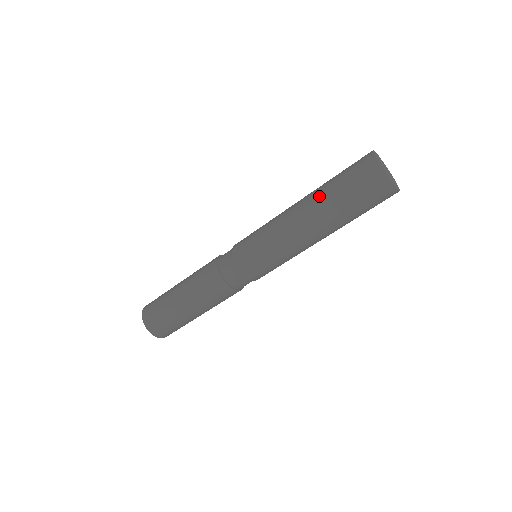
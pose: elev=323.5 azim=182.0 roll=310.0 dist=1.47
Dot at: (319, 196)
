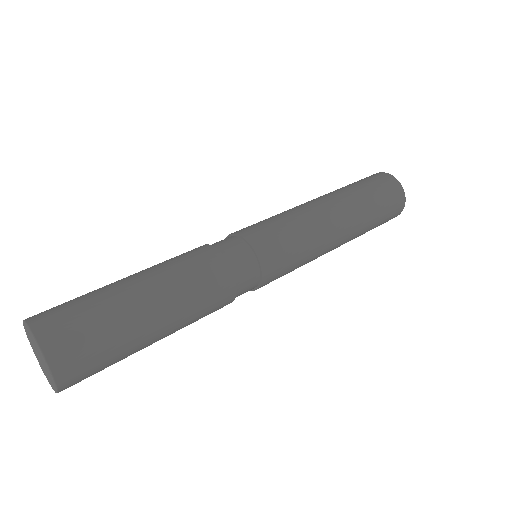
Dot at: (355, 201)
